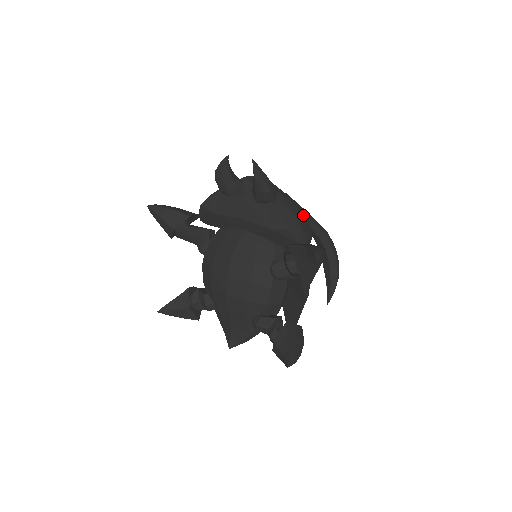
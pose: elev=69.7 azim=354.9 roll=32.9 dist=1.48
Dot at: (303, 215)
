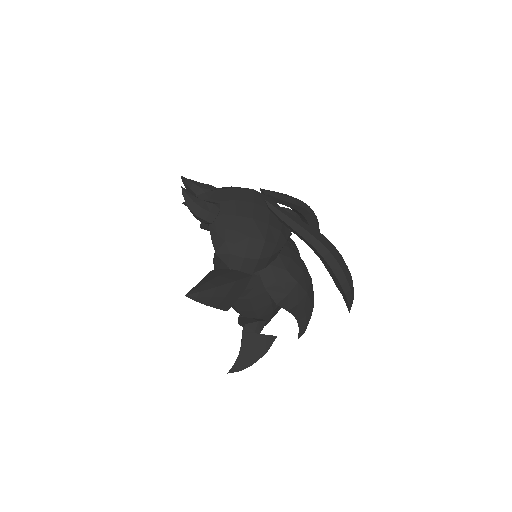
Dot at: (247, 235)
